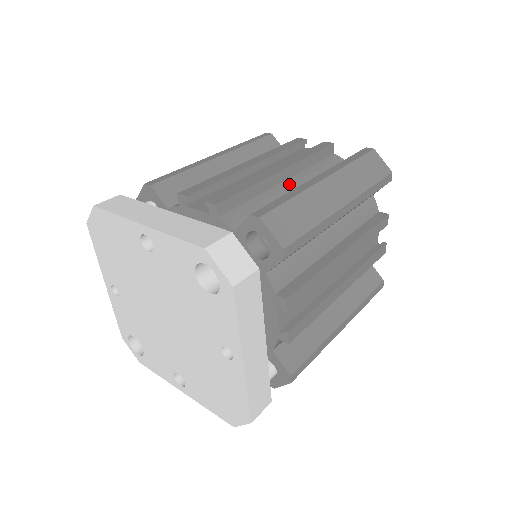
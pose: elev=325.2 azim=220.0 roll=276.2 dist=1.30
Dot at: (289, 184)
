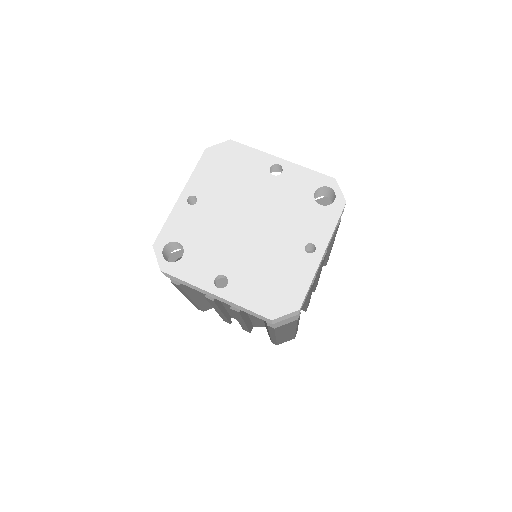
Dot at: occluded
